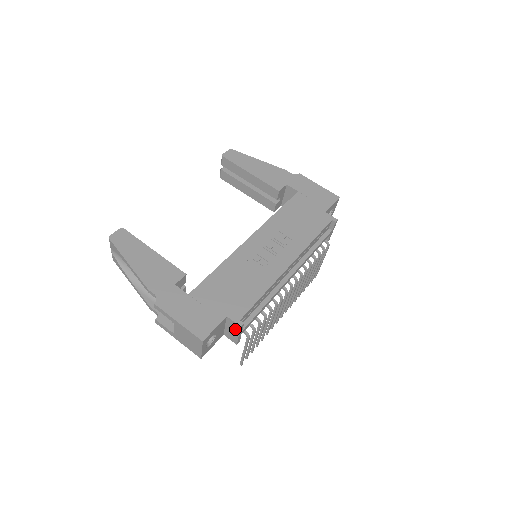
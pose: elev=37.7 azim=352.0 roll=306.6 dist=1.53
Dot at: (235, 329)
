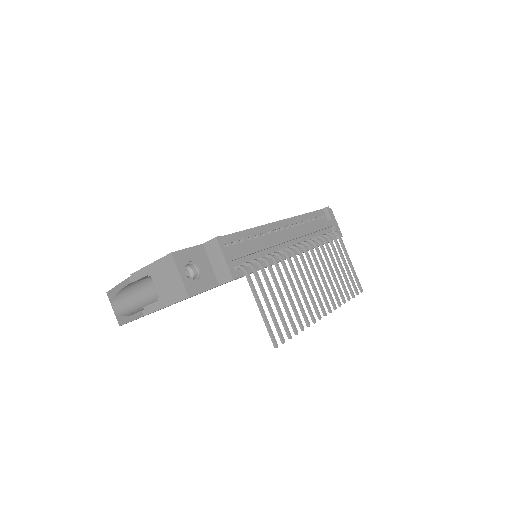
Dot at: (217, 252)
